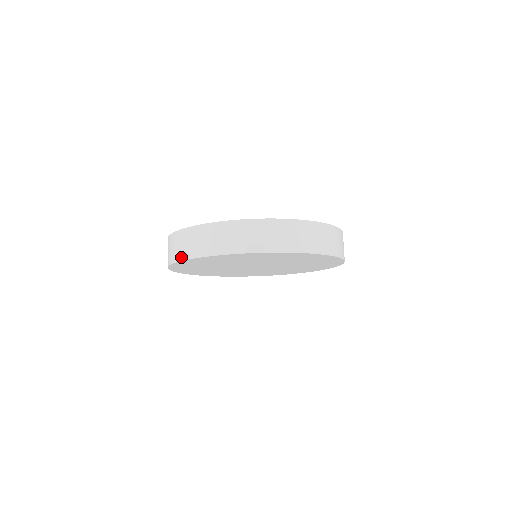
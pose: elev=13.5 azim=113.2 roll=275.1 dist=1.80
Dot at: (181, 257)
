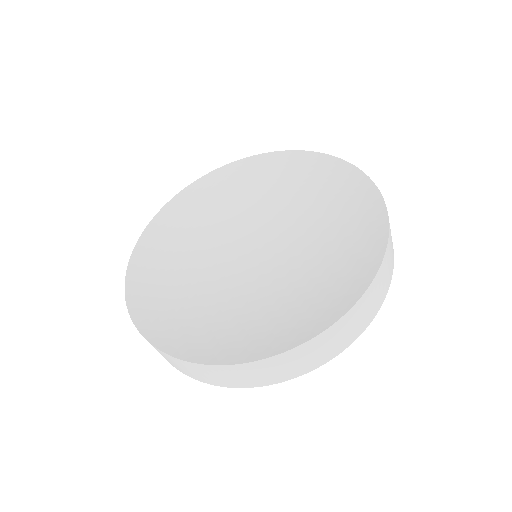
Dot at: occluded
